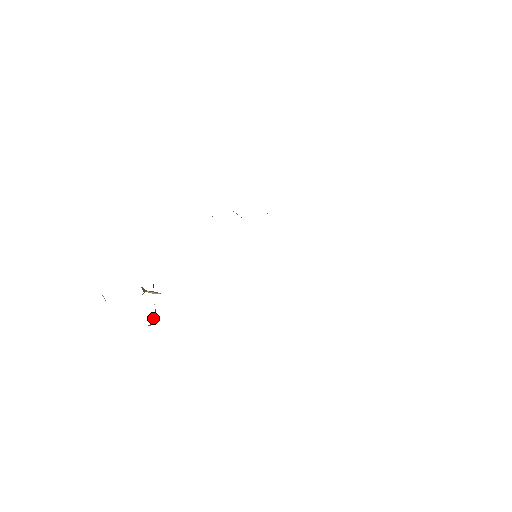
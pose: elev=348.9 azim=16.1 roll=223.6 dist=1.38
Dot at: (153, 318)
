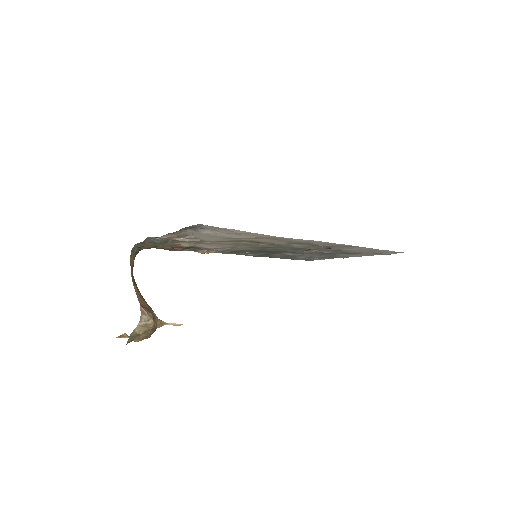
Dot at: (140, 310)
